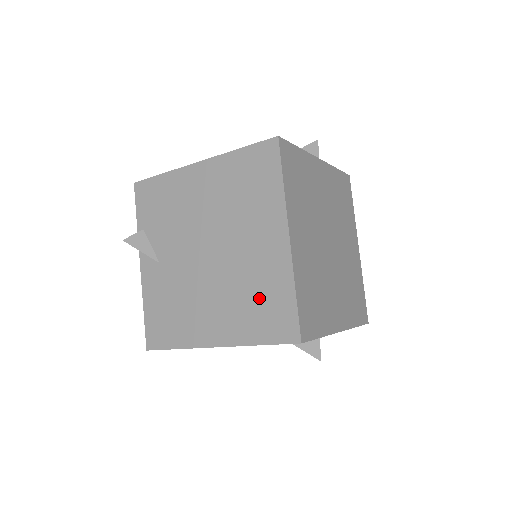
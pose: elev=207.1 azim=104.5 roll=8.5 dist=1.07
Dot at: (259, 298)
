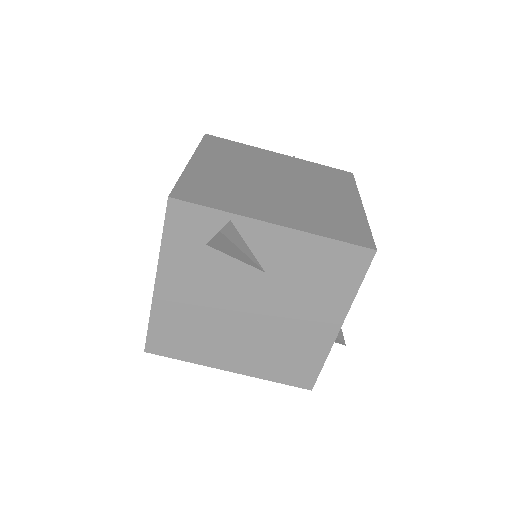
Dot at: occluded
